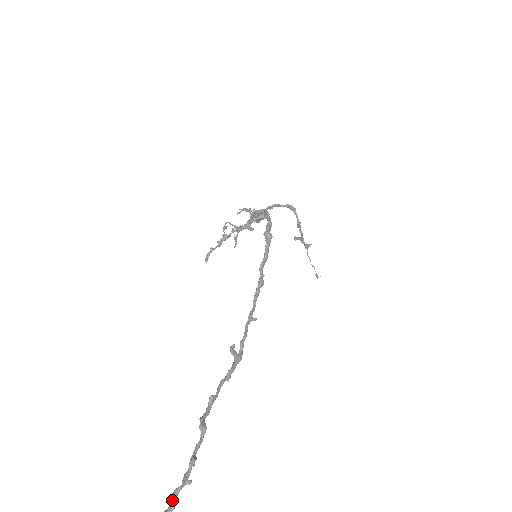
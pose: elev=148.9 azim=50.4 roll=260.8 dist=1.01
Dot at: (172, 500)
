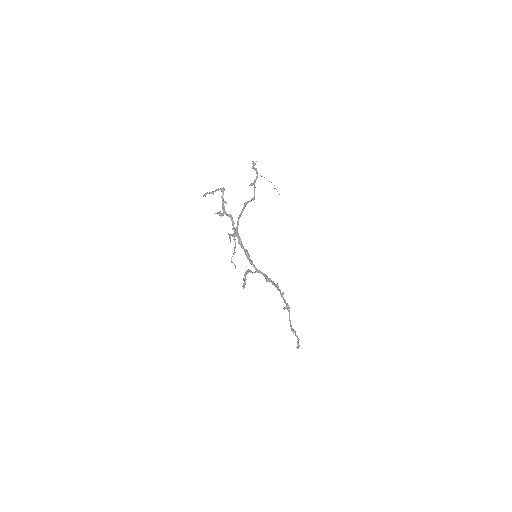
Dot at: (298, 345)
